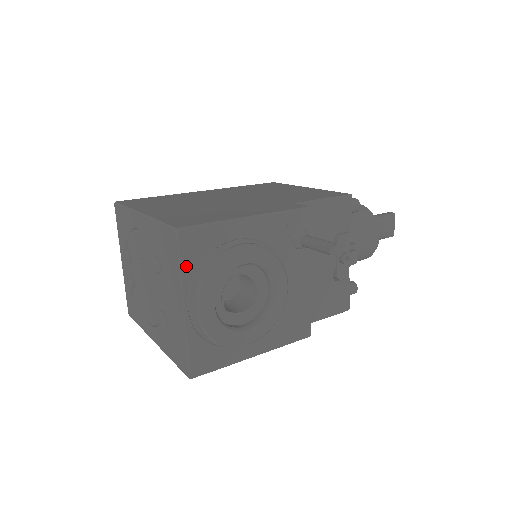
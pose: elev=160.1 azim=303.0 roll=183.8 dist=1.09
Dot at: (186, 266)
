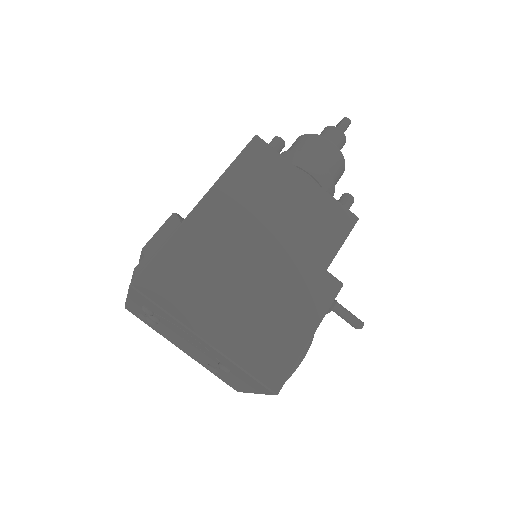
Dot at: occluded
